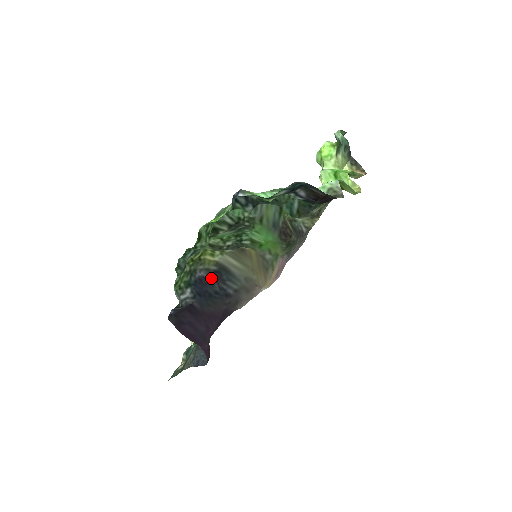
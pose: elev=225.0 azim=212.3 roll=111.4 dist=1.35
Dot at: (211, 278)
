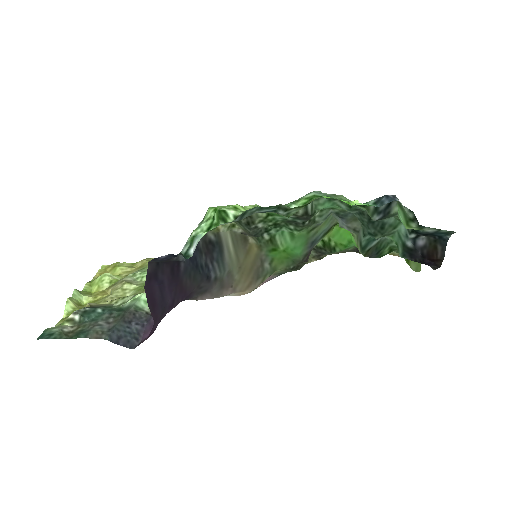
Dot at: (203, 245)
